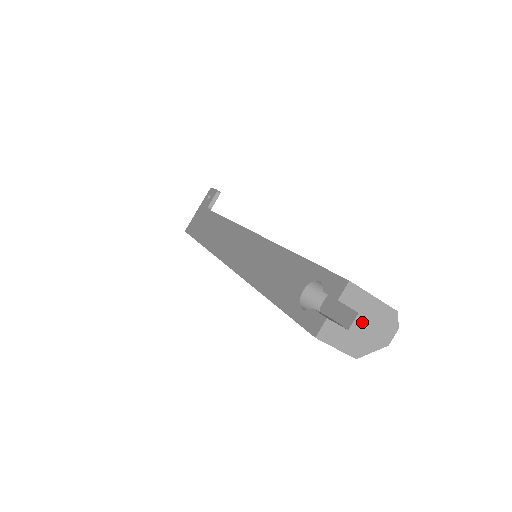
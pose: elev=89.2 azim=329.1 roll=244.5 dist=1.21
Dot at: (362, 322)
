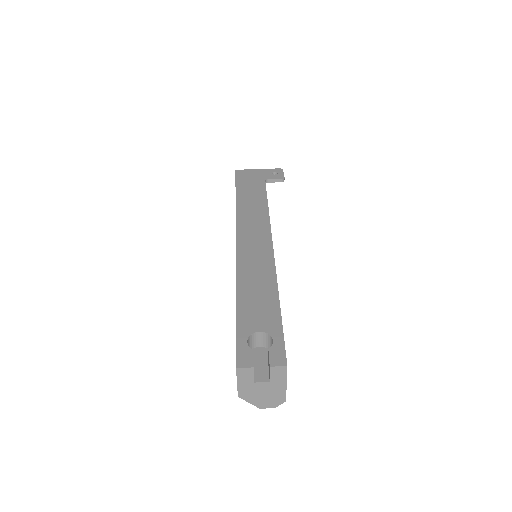
Dot at: (265, 387)
